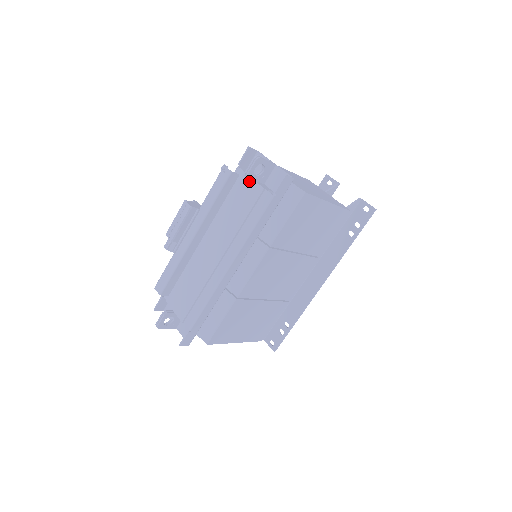
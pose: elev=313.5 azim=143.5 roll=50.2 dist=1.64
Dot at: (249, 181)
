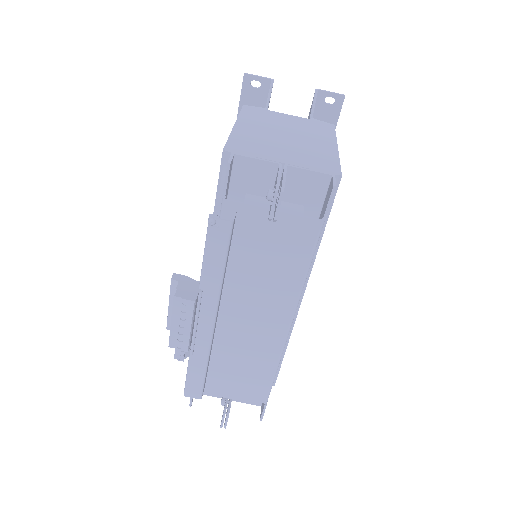
Dot at: (267, 217)
